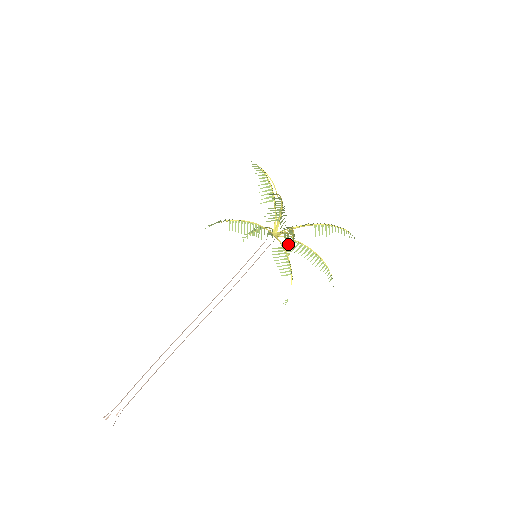
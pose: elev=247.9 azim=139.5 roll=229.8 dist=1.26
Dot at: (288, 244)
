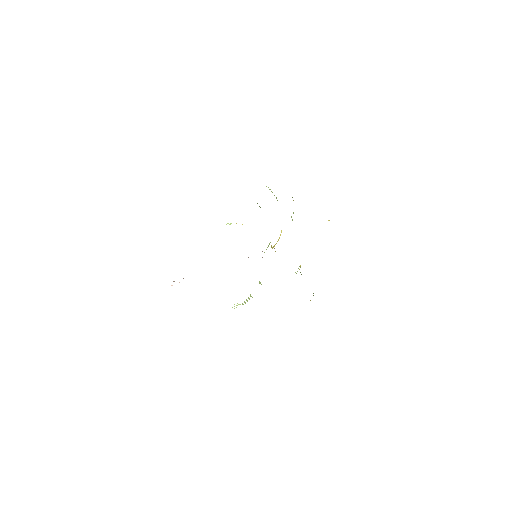
Dot at: occluded
